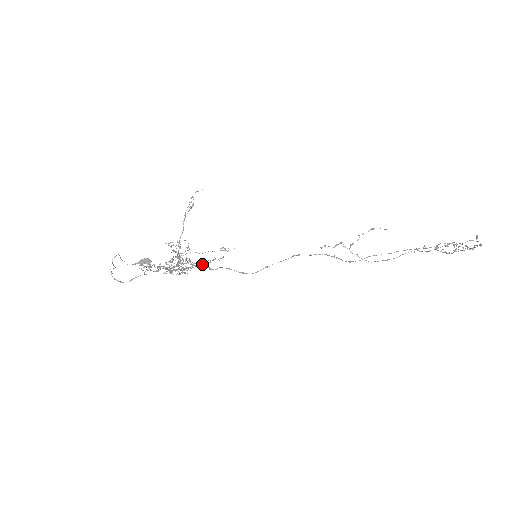
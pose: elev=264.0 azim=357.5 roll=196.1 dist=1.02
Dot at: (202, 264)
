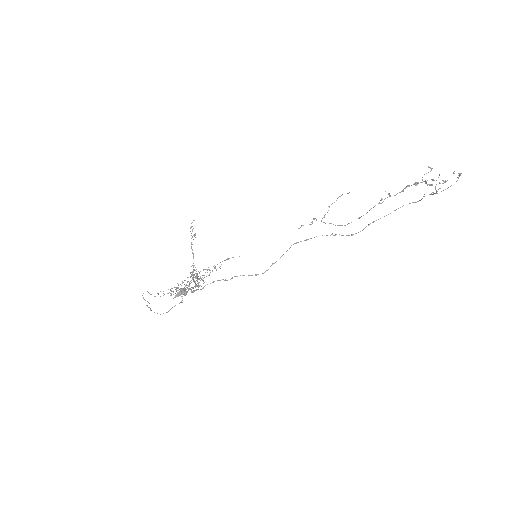
Dot at: occluded
